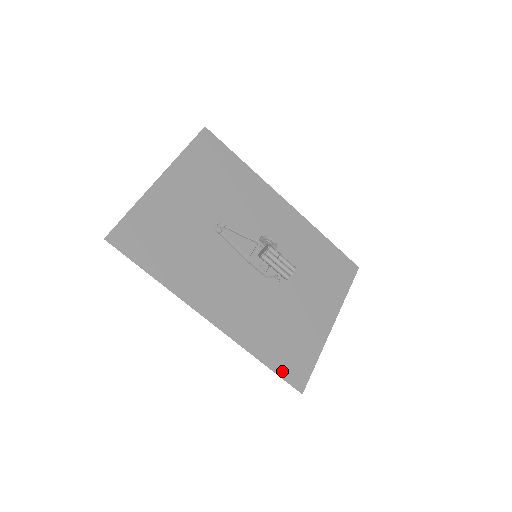
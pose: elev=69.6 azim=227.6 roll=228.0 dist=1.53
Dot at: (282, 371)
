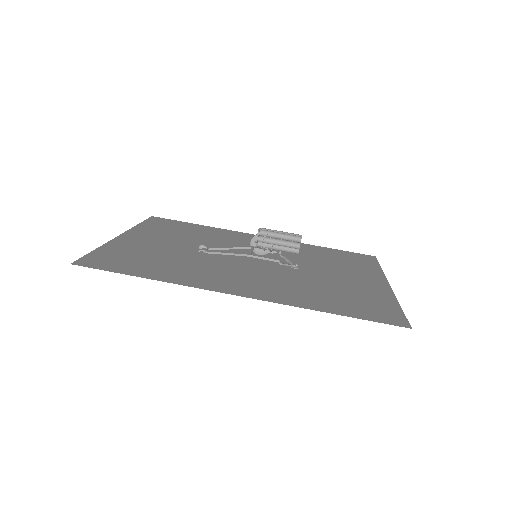
Dot at: (364, 316)
